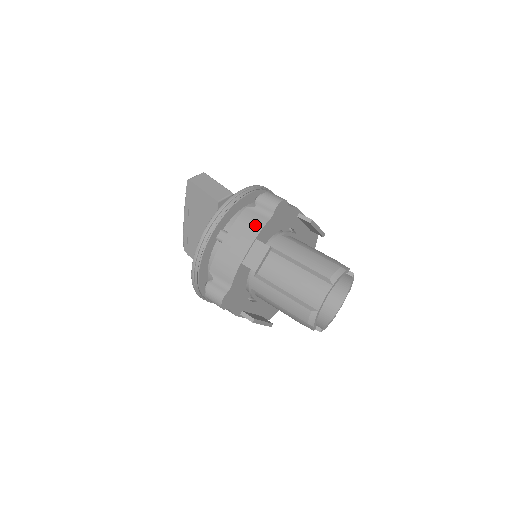
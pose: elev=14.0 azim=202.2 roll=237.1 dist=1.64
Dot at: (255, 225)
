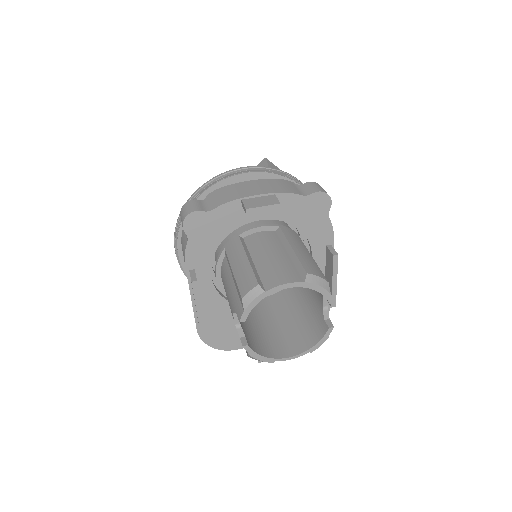
Dot at: (285, 188)
